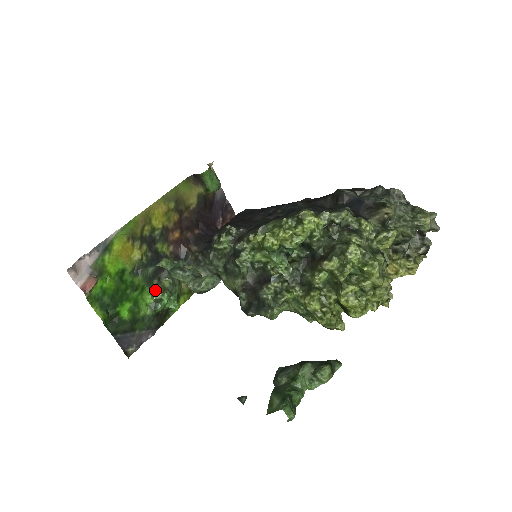
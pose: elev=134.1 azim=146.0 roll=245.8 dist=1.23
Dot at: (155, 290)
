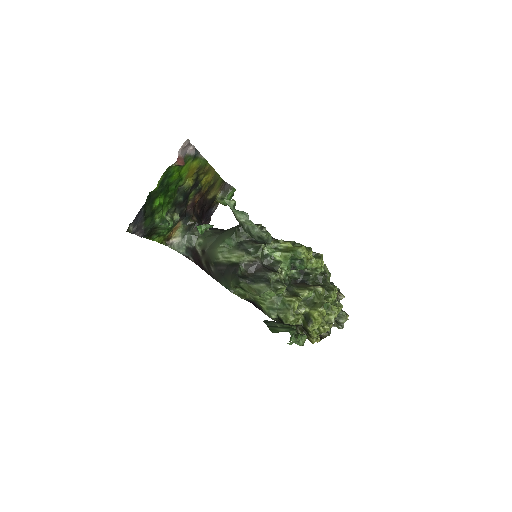
Dot at: (168, 213)
